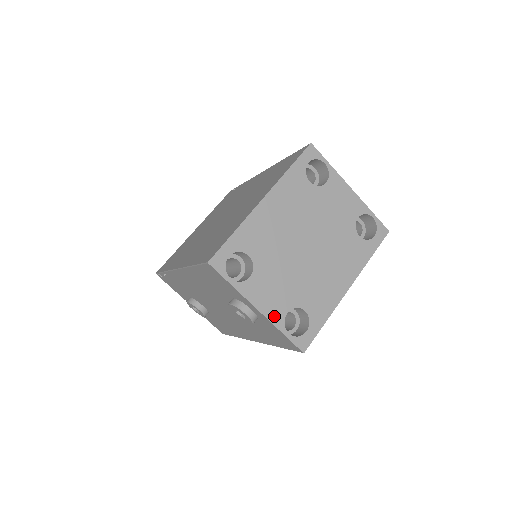
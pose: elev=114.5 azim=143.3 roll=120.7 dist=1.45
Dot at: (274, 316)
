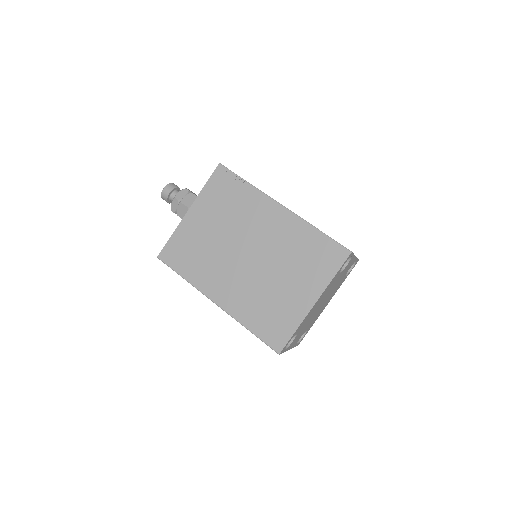
Dot at: occluded
